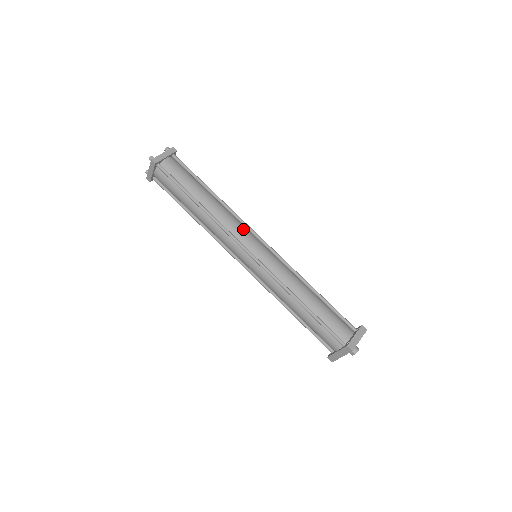
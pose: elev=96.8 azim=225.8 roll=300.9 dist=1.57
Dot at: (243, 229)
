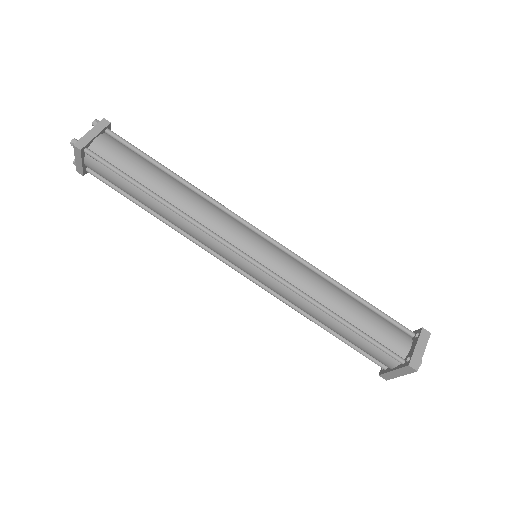
Dot at: (230, 222)
